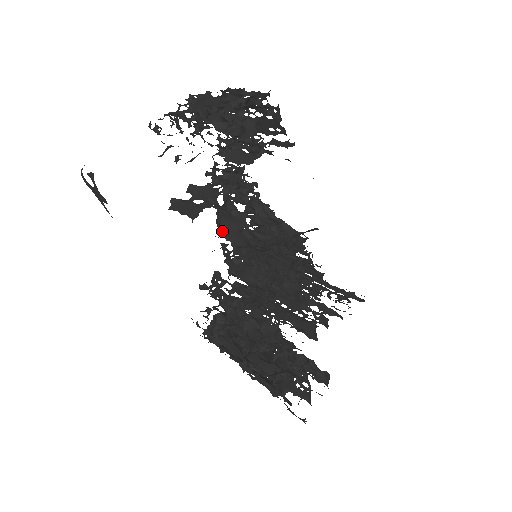
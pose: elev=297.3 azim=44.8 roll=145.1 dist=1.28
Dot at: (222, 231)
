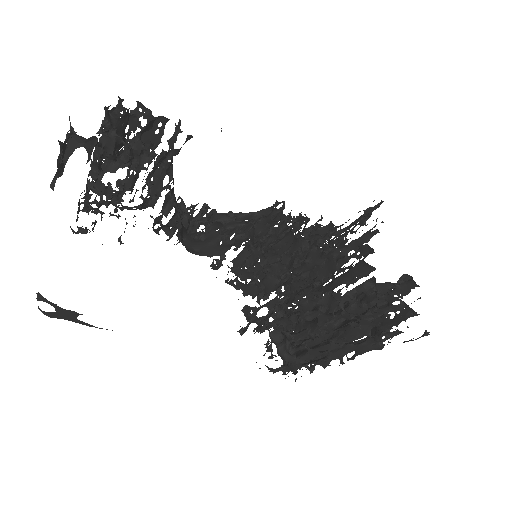
Dot at: (200, 254)
